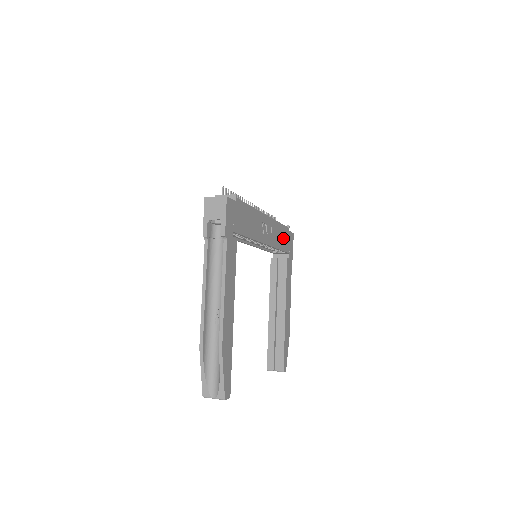
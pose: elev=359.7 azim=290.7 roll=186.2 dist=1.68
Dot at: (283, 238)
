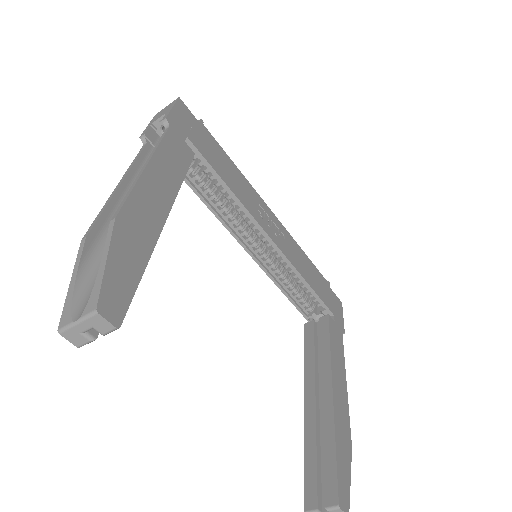
Dot at: (315, 280)
